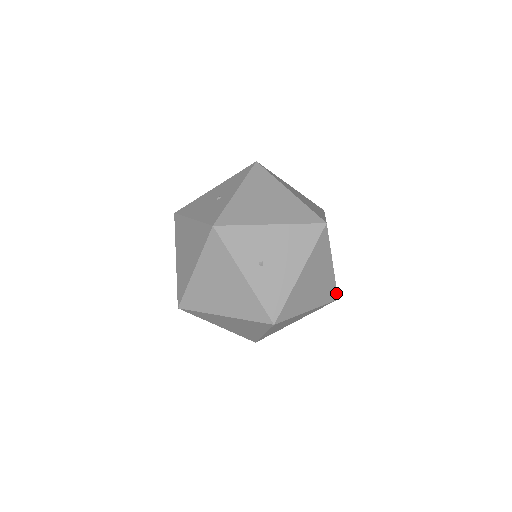
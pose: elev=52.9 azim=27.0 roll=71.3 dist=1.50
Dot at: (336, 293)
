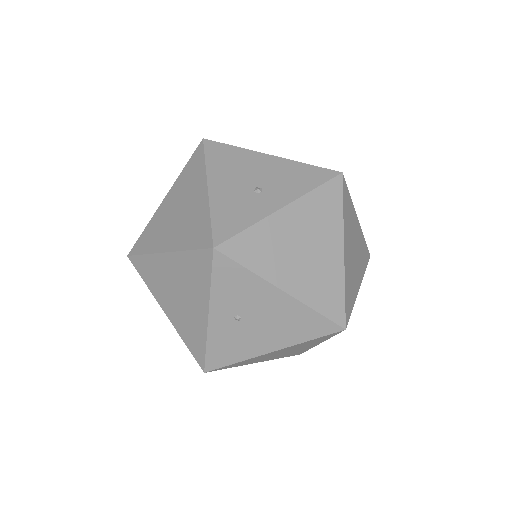
Dot at: (302, 352)
